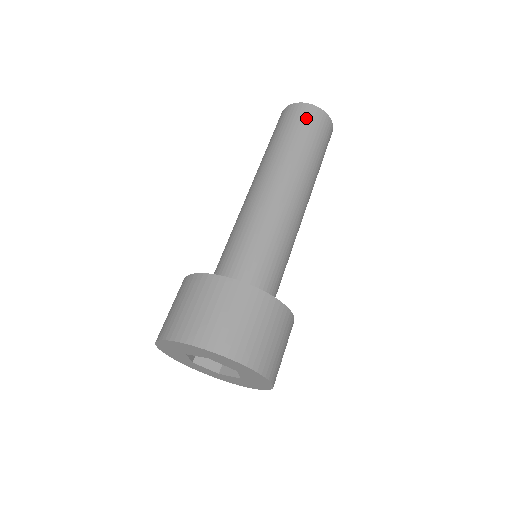
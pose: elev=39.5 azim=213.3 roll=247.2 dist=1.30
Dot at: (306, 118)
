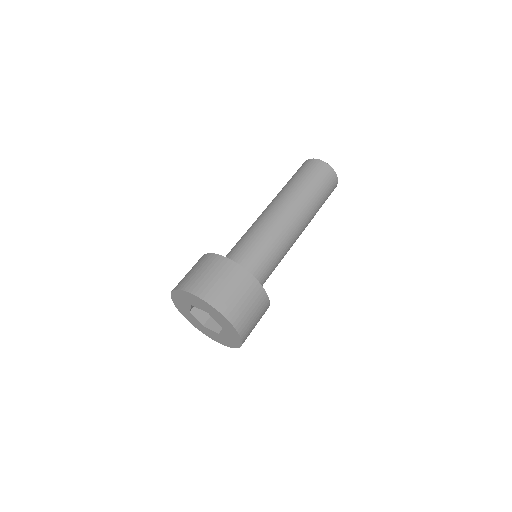
Dot at: (304, 167)
